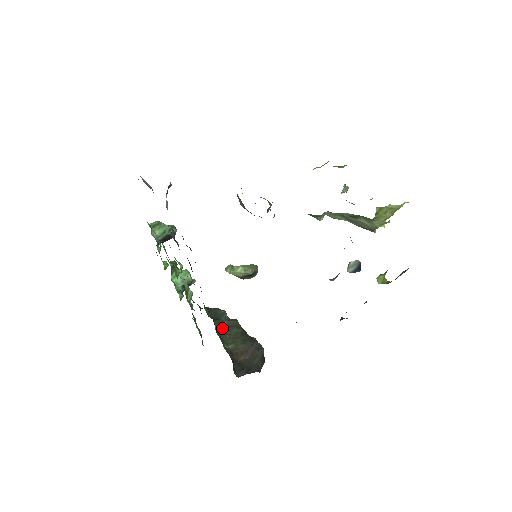
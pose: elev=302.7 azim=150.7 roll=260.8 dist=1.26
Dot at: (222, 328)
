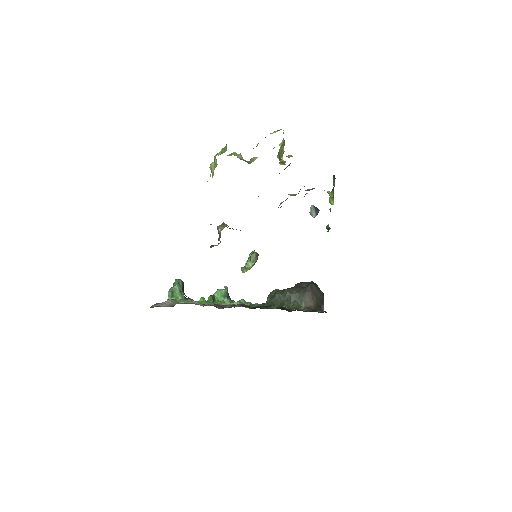
Dot at: occluded
